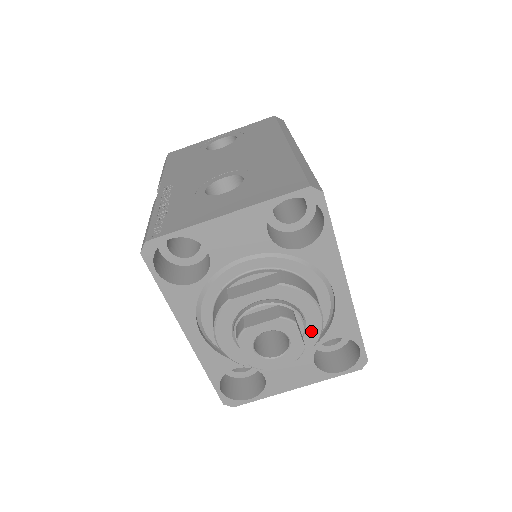
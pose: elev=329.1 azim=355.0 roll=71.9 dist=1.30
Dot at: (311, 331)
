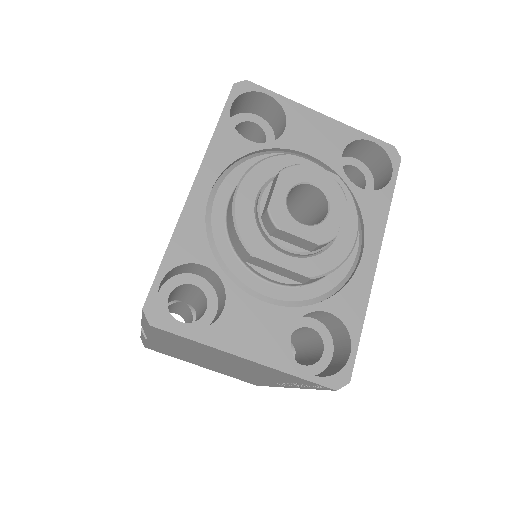
Dot at: (335, 251)
